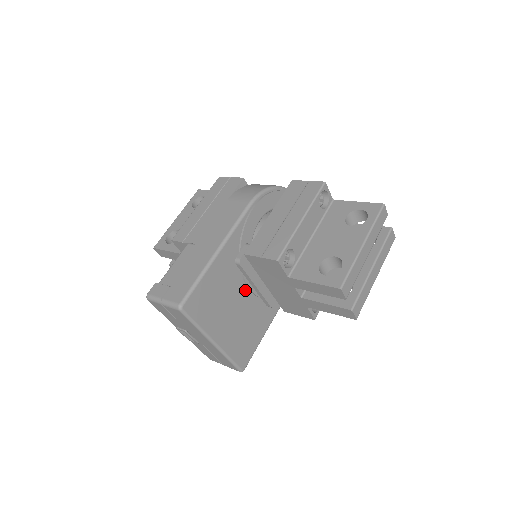
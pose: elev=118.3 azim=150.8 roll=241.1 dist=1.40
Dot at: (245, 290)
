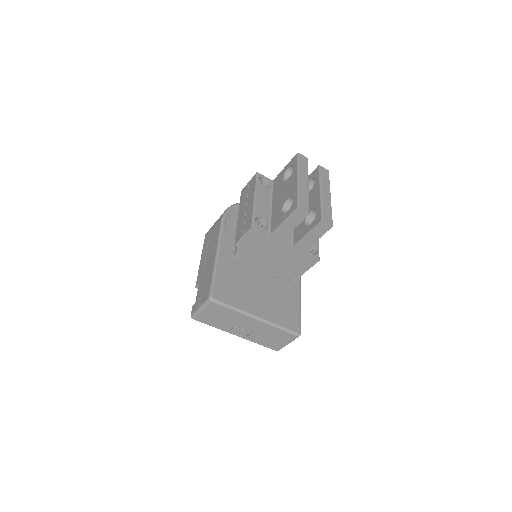
Dot at: (258, 275)
